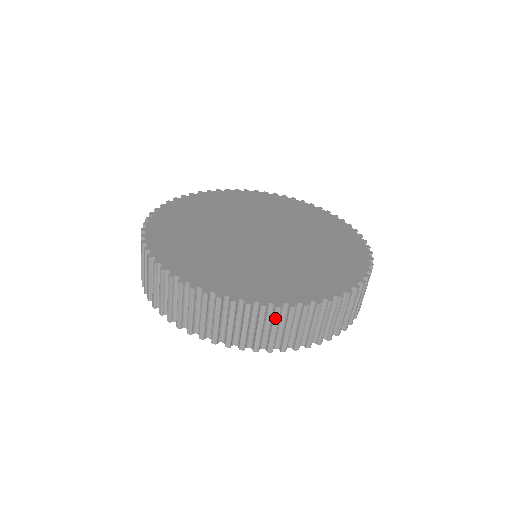
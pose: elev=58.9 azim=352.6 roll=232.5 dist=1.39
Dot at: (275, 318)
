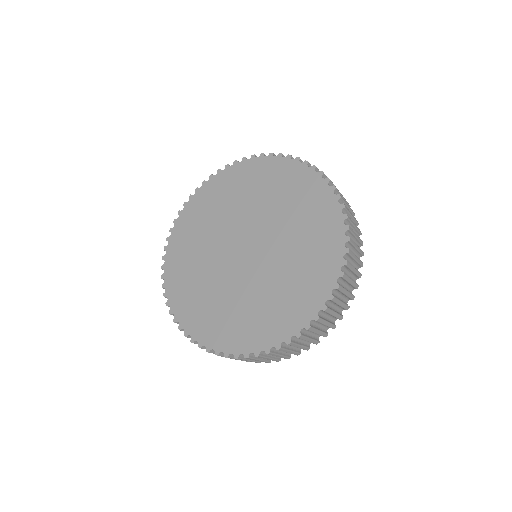
Dot at: (347, 279)
